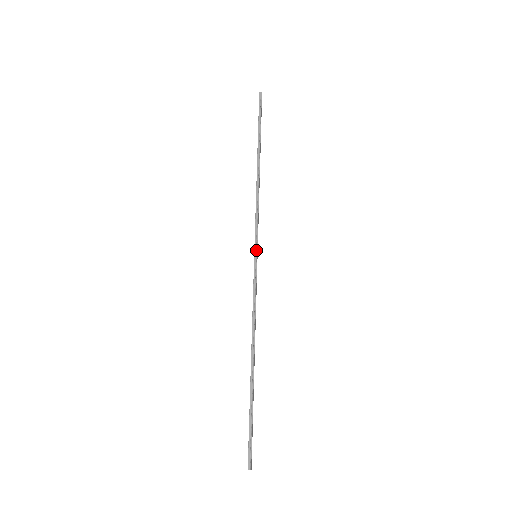
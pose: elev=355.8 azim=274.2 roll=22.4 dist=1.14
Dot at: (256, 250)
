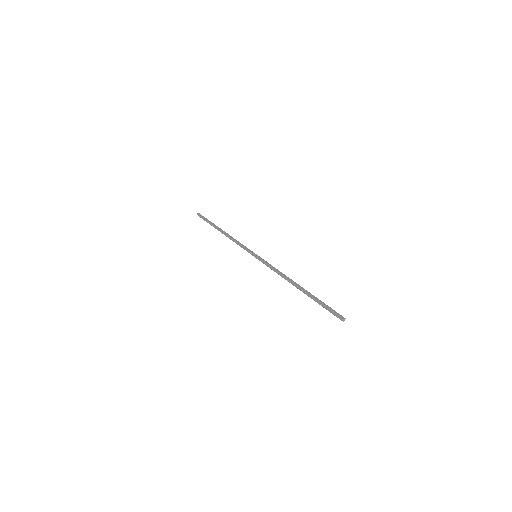
Dot at: (254, 253)
